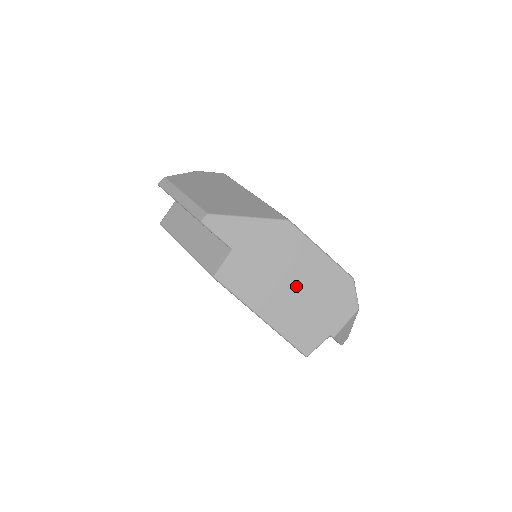
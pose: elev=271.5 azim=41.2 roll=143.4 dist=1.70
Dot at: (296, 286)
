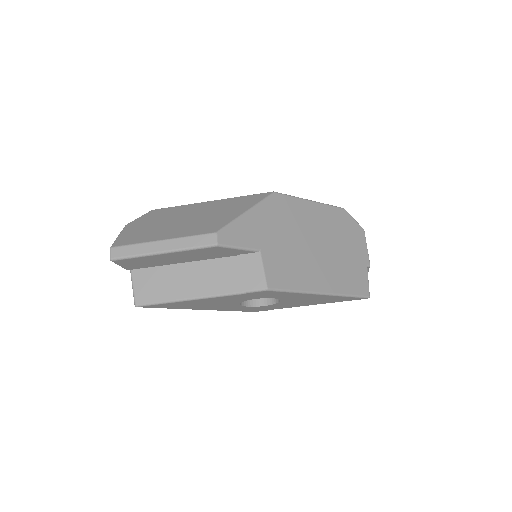
Dot at: (321, 245)
